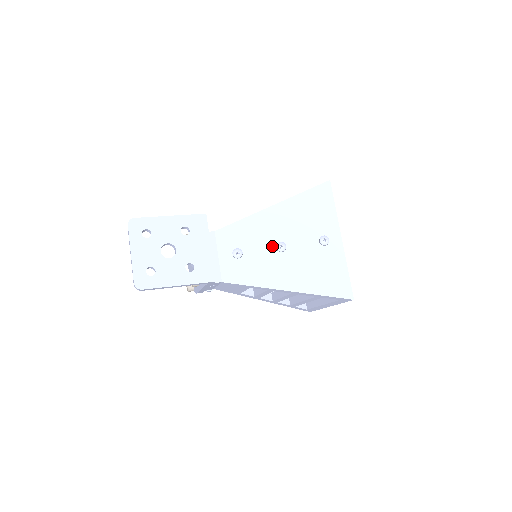
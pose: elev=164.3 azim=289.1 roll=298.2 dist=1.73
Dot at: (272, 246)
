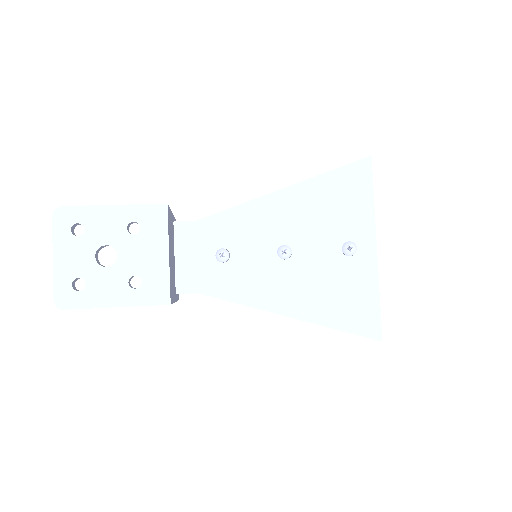
Dot at: (272, 249)
